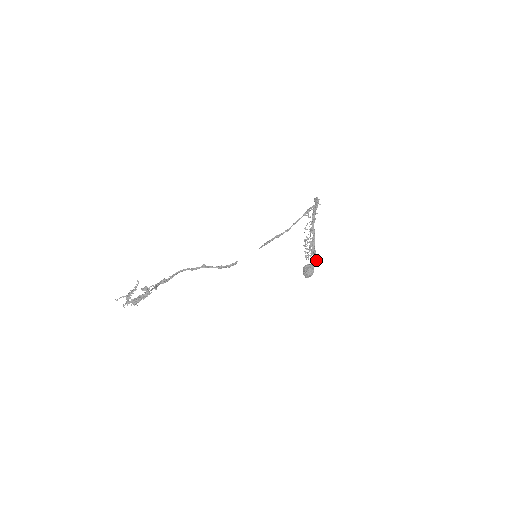
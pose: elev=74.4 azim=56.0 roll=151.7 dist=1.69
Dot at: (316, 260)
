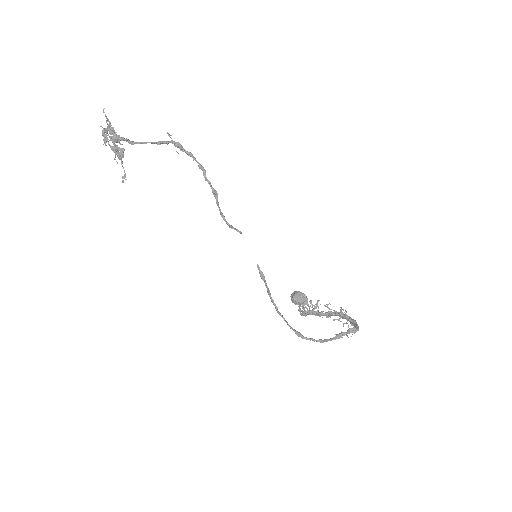
Dot at: occluded
